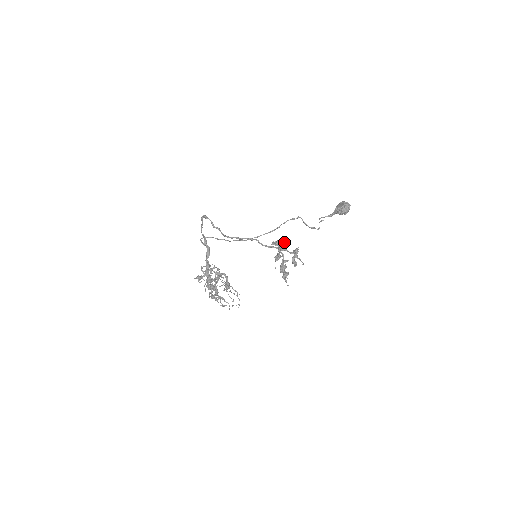
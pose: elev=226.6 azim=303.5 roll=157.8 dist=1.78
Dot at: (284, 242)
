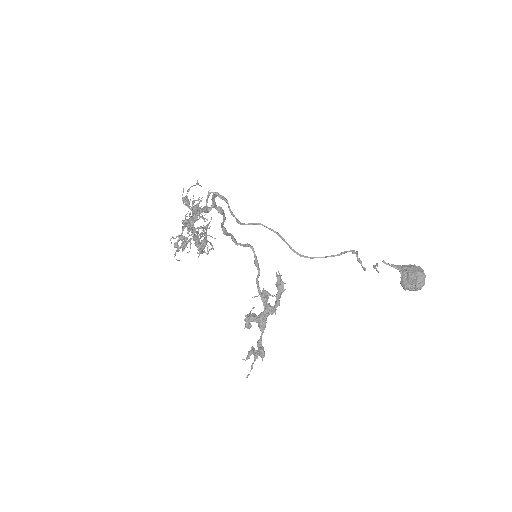
Dot at: (275, 313)
